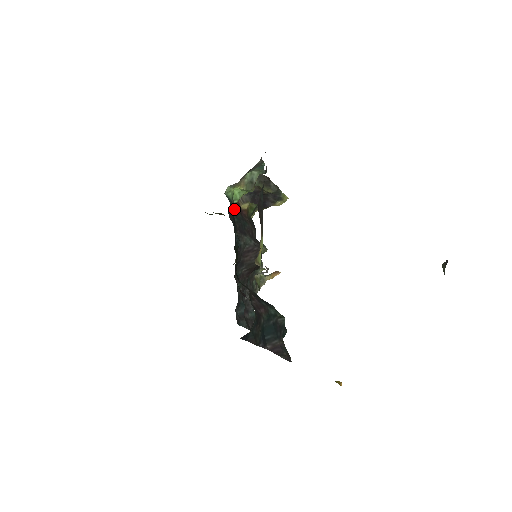
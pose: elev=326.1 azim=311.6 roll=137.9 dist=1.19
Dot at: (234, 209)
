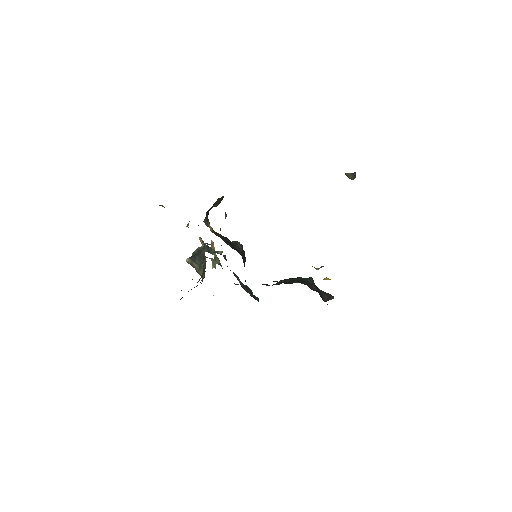
Dot at: occluded
